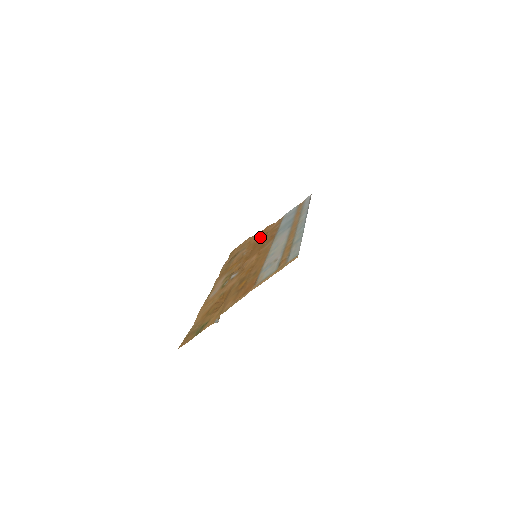
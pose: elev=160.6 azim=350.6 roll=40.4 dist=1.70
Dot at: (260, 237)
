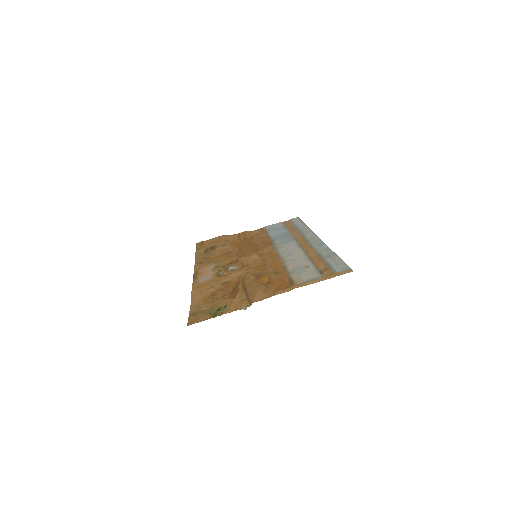
Dot at: (242, 239)
